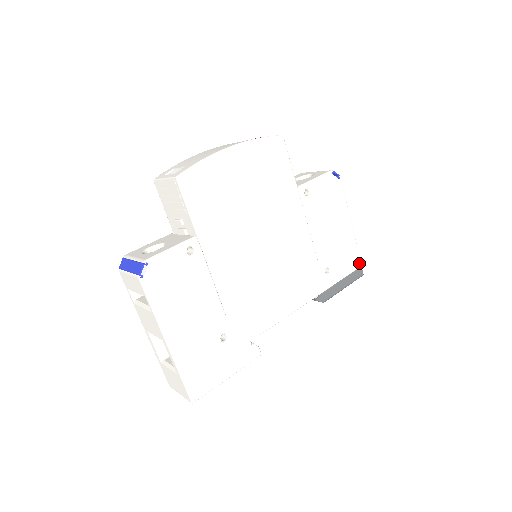
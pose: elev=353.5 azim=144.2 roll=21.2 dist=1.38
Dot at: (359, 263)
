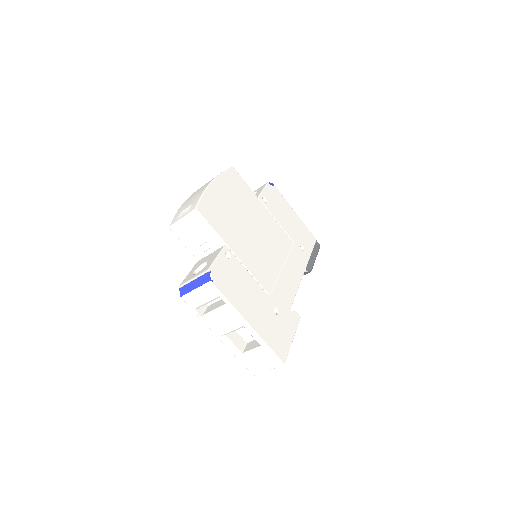
Dot at: (314, 238)
